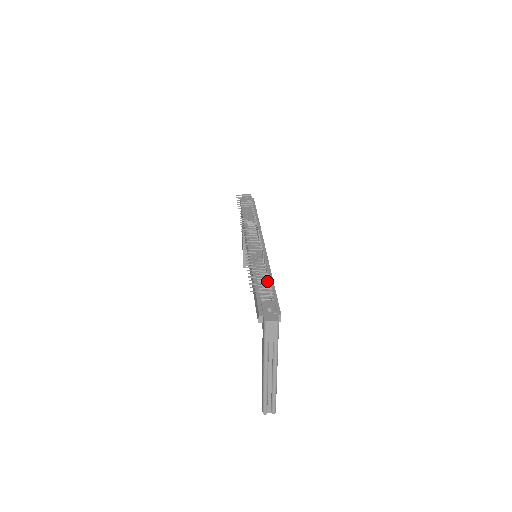
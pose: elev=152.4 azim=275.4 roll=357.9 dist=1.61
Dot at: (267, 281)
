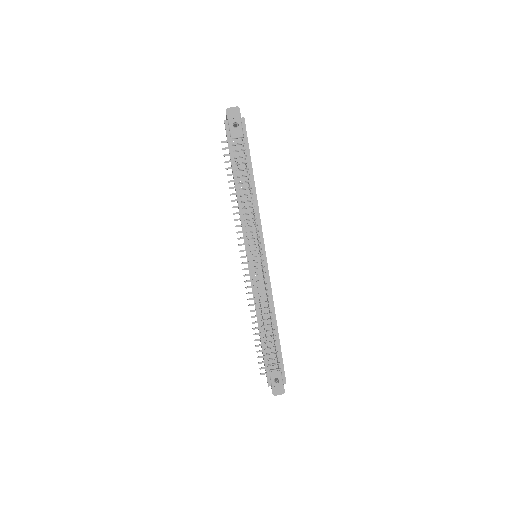
Dot at: occluded
